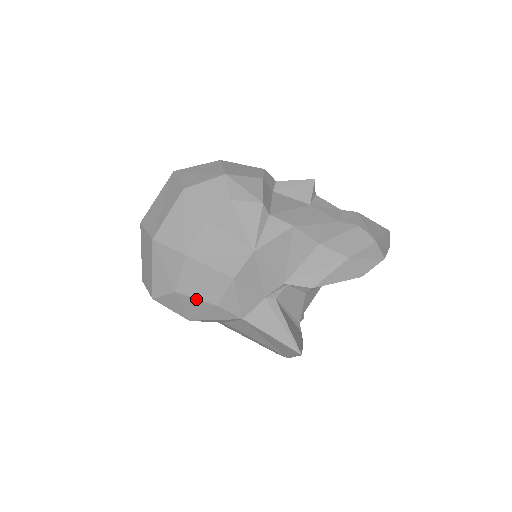
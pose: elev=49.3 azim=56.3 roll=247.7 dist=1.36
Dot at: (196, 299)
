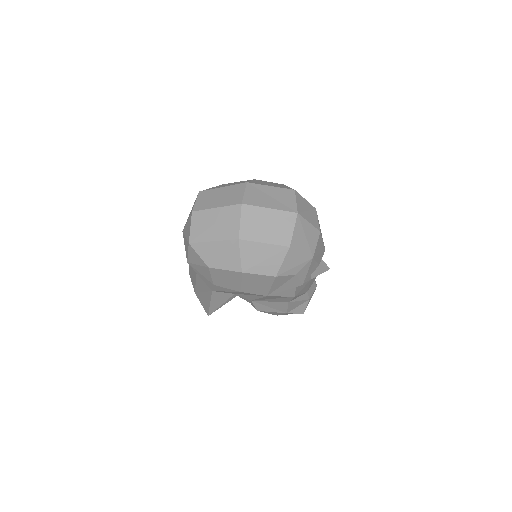
Dot at: (211, 276)
